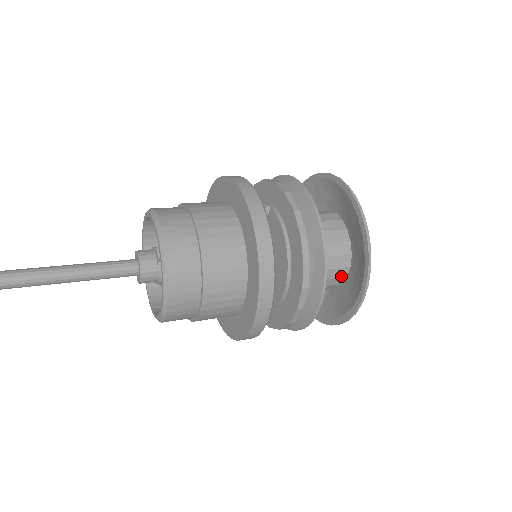
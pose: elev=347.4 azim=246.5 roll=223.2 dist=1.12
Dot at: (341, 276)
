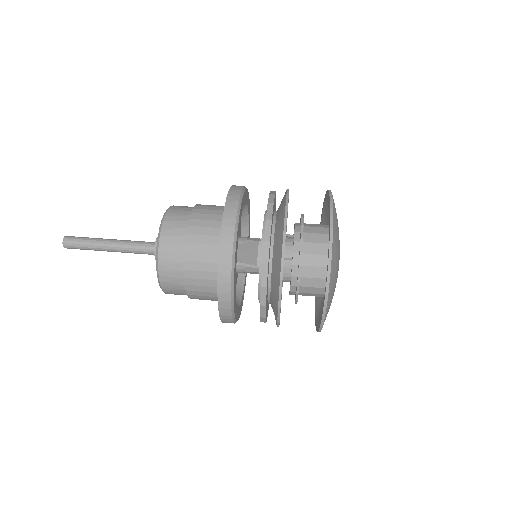
Dot at: occluded
